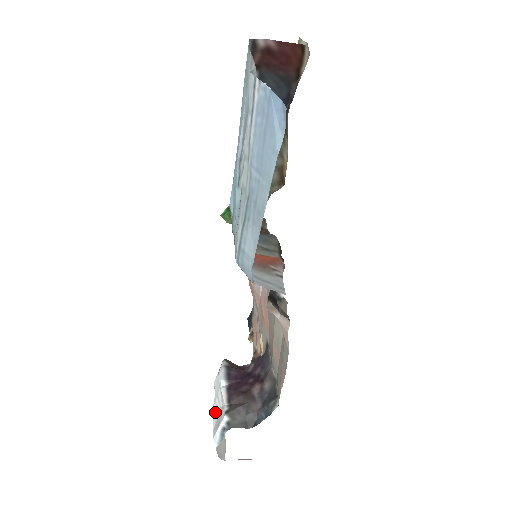
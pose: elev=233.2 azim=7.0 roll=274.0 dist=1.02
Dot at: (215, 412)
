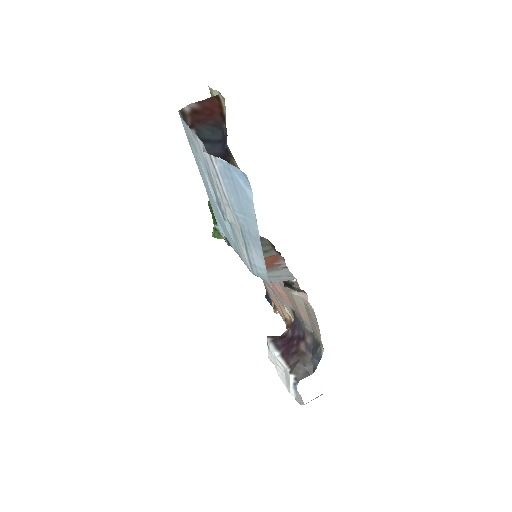
Dot at: (281, 376)
